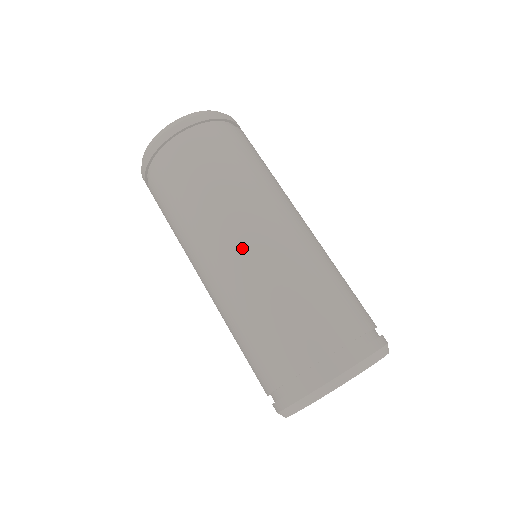
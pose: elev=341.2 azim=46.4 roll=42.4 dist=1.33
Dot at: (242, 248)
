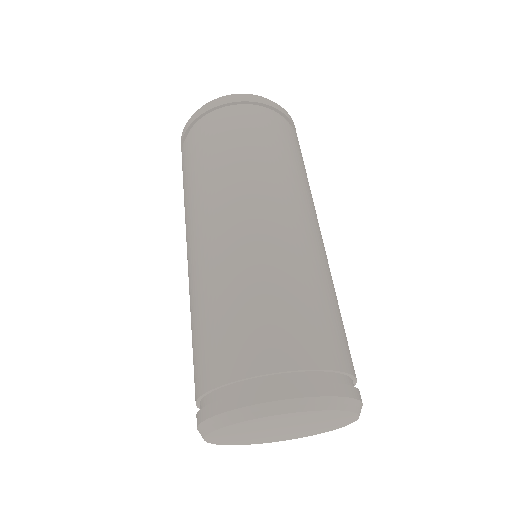
Dot at: (200, 242)
